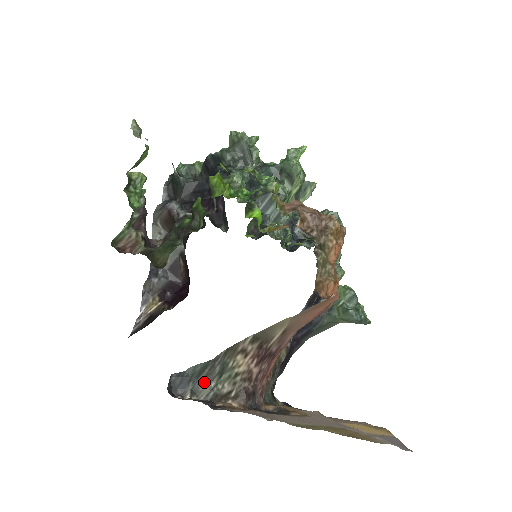
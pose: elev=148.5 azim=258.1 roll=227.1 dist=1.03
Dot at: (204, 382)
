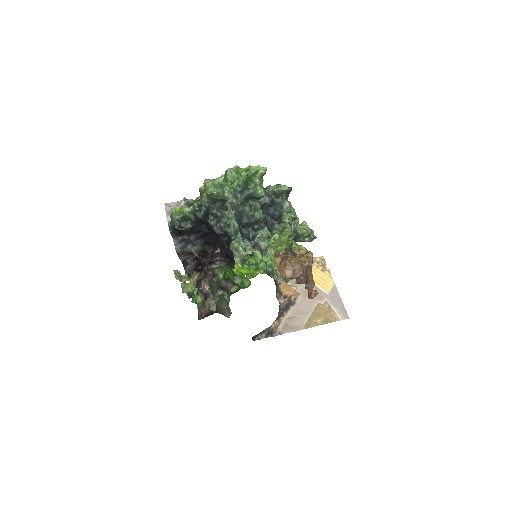
Dot at: (264, 330)
